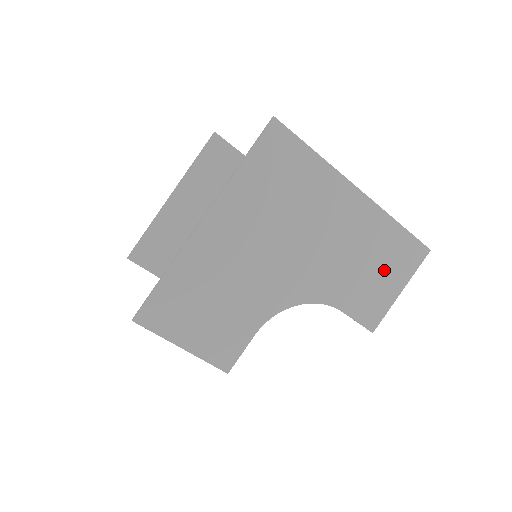
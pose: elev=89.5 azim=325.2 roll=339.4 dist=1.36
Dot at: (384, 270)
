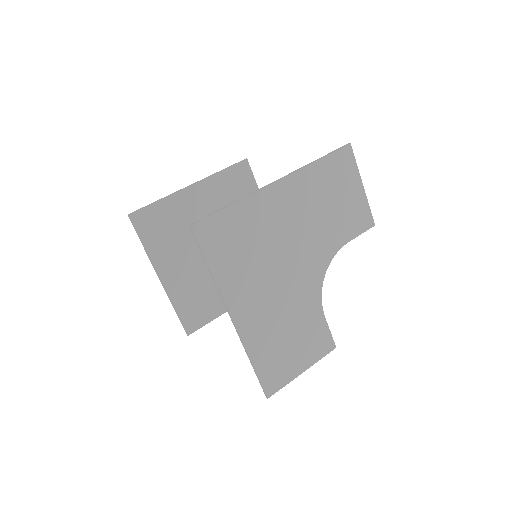
Dot at: (341, 192)
